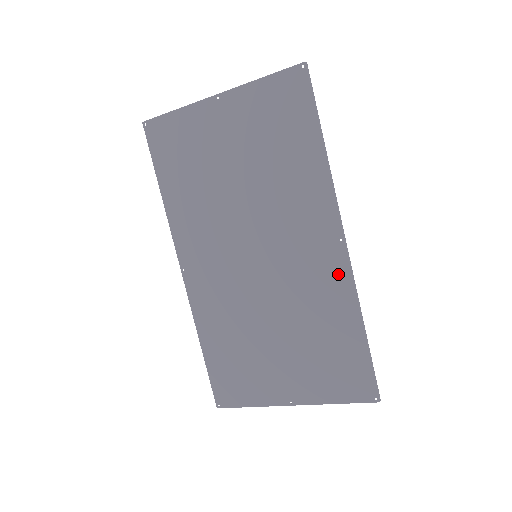
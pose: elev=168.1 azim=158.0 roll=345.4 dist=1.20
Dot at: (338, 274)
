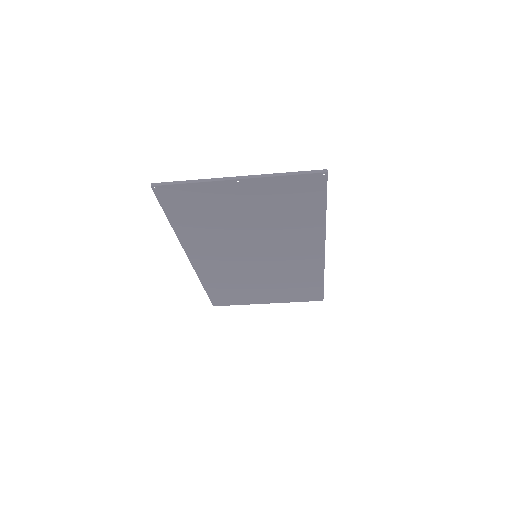
Dot at: (315, 264)
